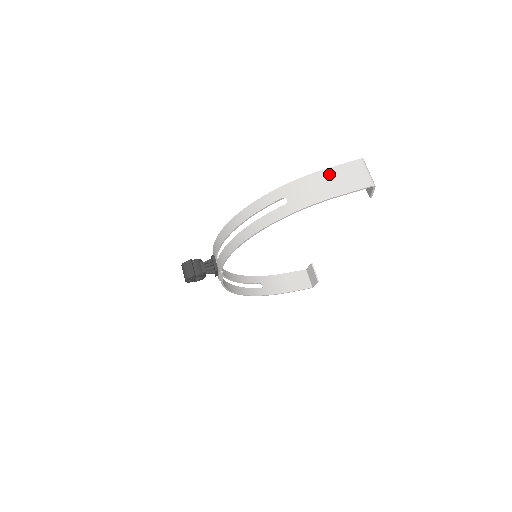
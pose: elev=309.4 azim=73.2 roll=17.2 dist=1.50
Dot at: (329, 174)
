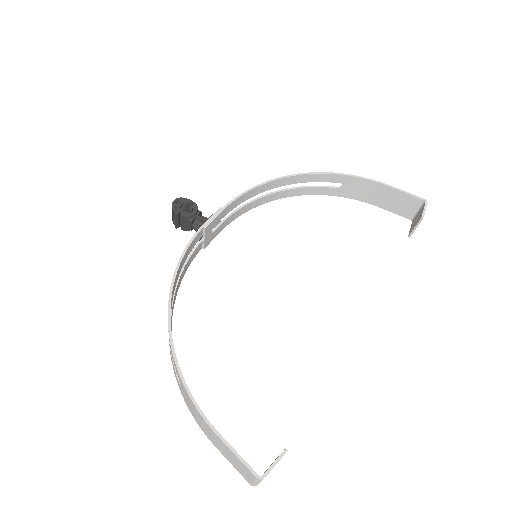
Dot at: (218, 440)
